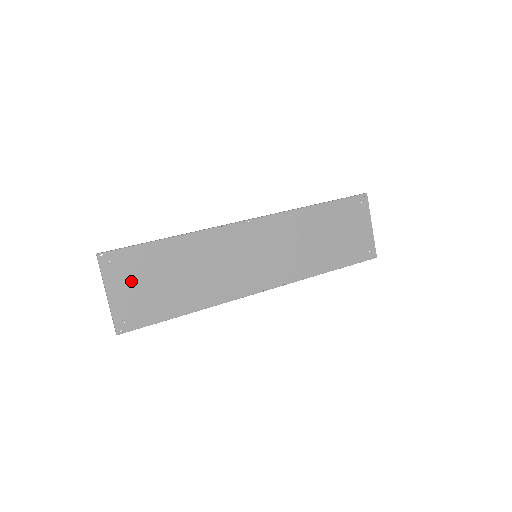
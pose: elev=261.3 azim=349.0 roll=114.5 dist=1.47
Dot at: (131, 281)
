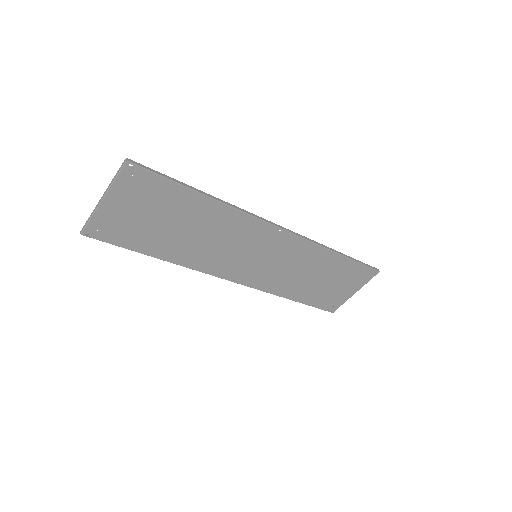
Dot at: (136, 204)
